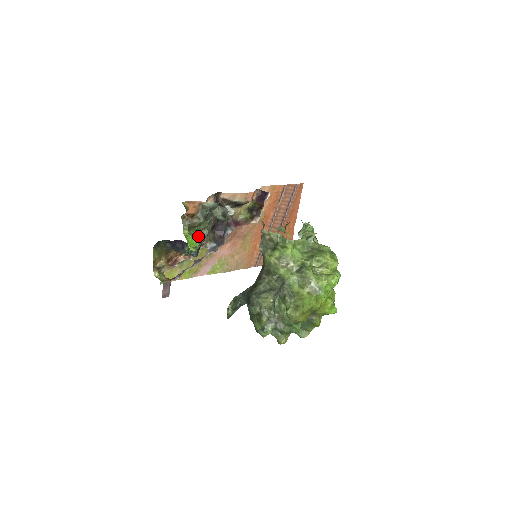
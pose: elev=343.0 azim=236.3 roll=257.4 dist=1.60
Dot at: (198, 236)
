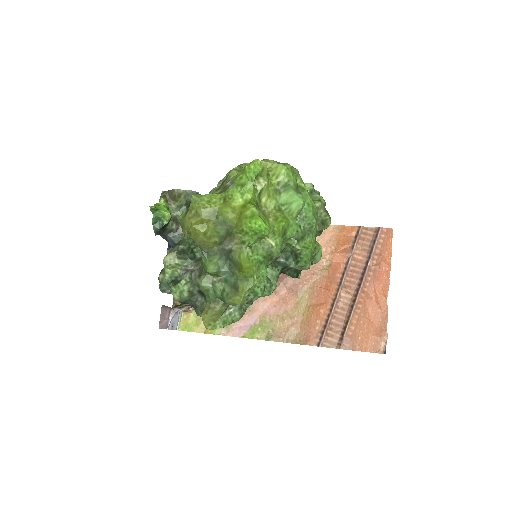
Dot at: occluded
